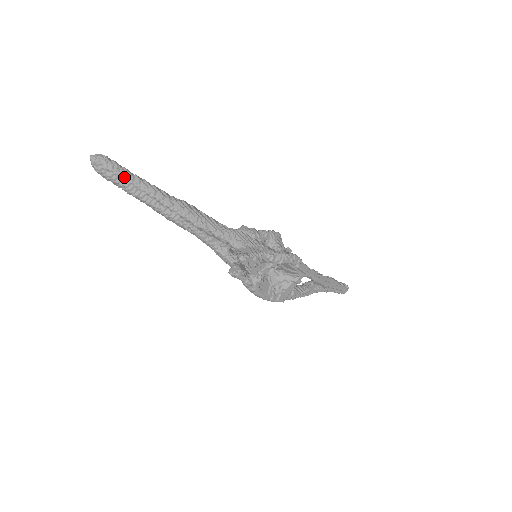
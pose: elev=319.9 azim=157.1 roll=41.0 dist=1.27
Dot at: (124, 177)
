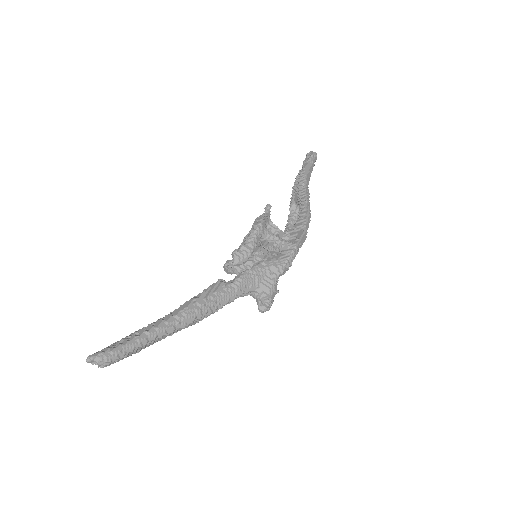
Dot at: (134, 351)
